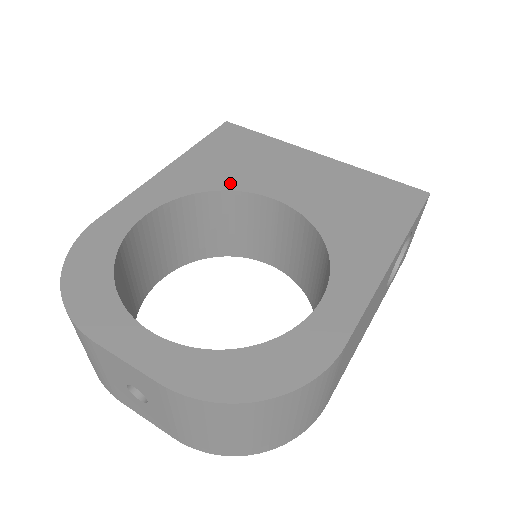
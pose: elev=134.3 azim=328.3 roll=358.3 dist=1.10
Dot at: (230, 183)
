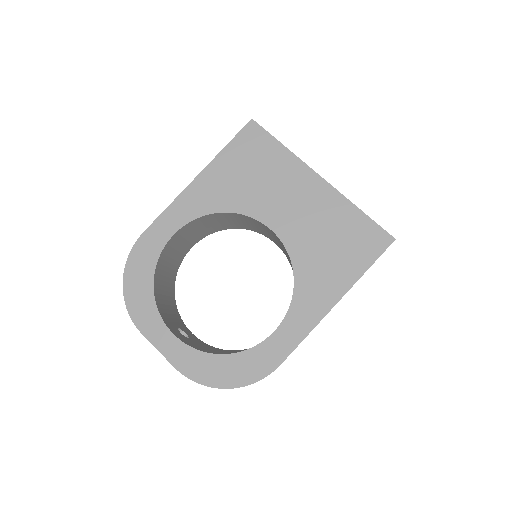
Dot at: (240, 205)
